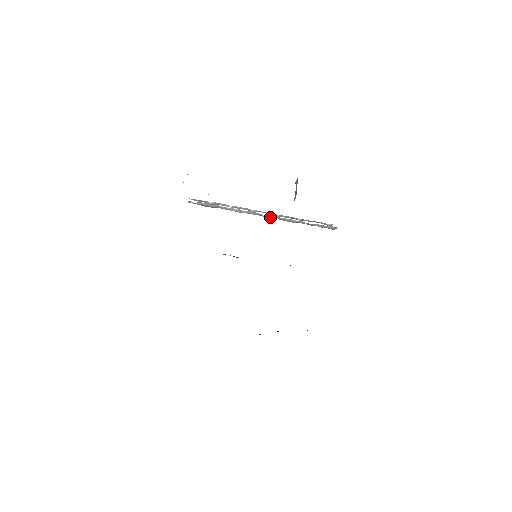
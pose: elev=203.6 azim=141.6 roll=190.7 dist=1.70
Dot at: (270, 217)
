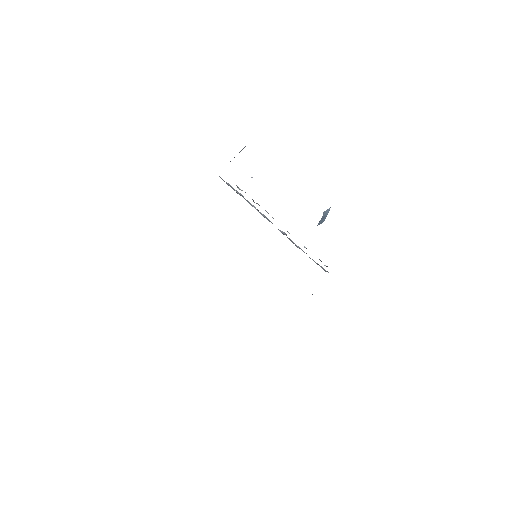
Dot at: (280, 231)
